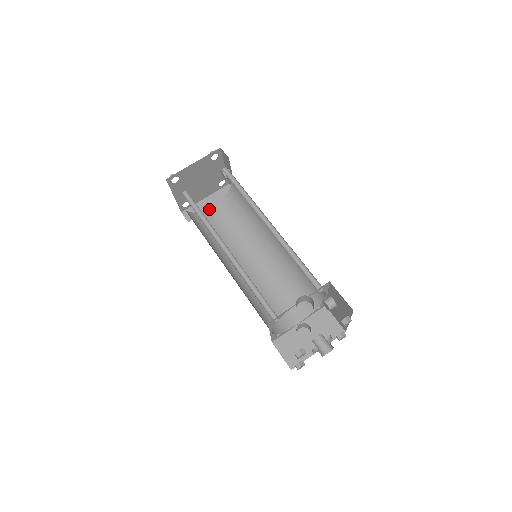
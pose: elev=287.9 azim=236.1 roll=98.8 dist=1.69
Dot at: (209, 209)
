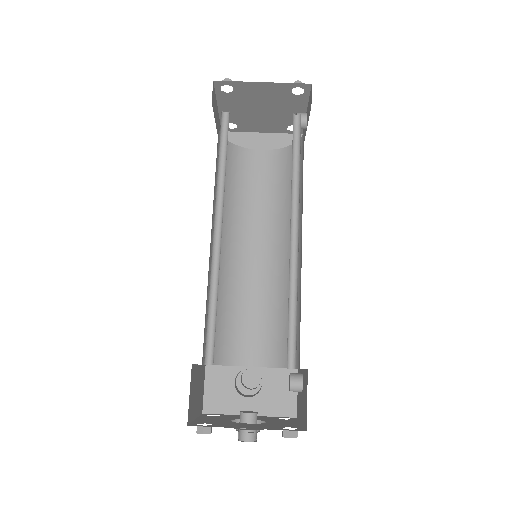
Dot at: (255, 150)
